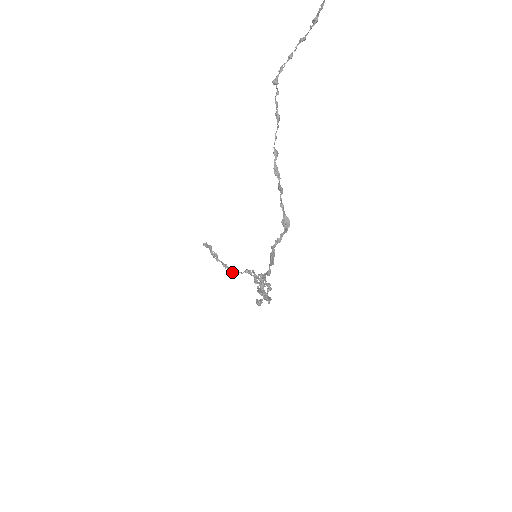
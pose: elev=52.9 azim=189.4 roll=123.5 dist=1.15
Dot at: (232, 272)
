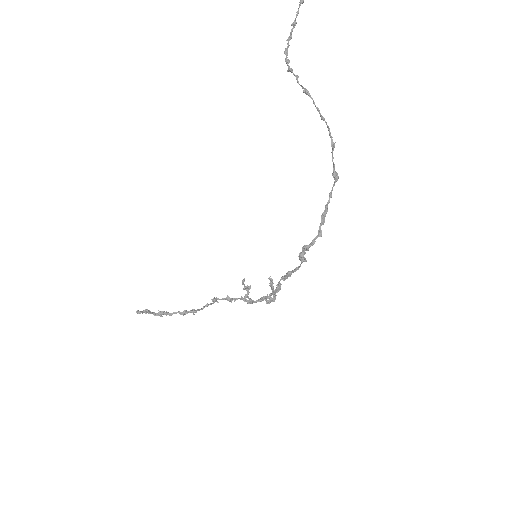
Dot at: occluded
